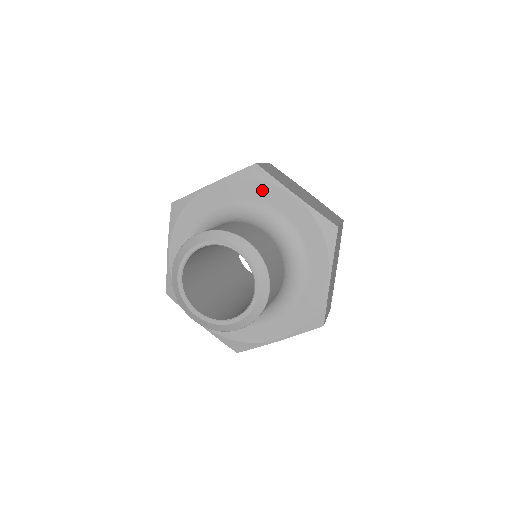
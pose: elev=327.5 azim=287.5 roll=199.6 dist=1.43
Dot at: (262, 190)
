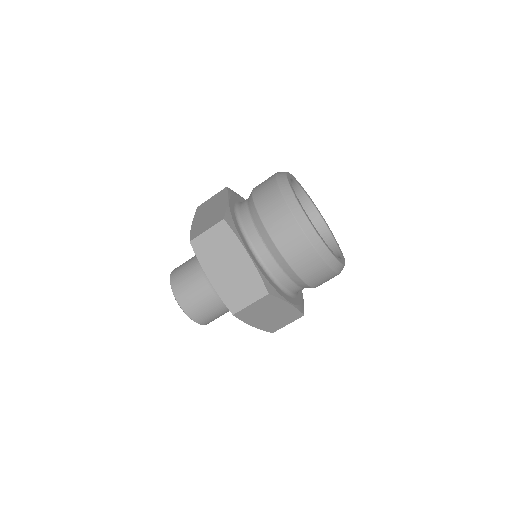
Dot at: occluded
